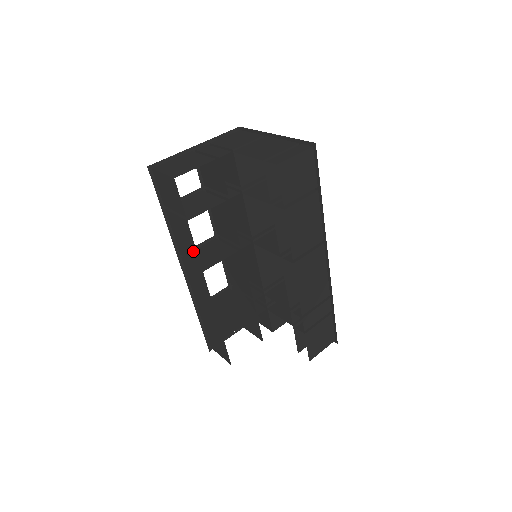
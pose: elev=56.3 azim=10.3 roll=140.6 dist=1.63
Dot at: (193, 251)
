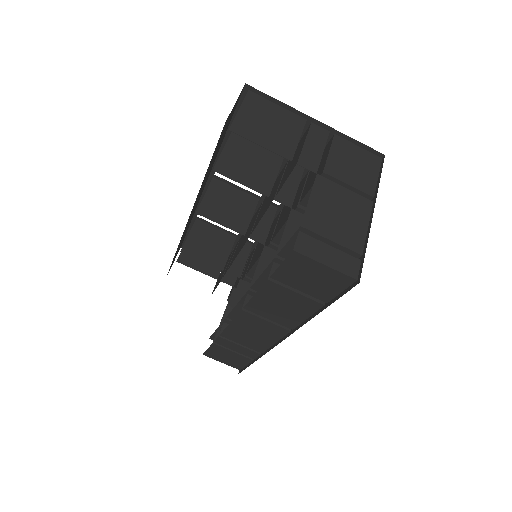
Dot at: occluded
